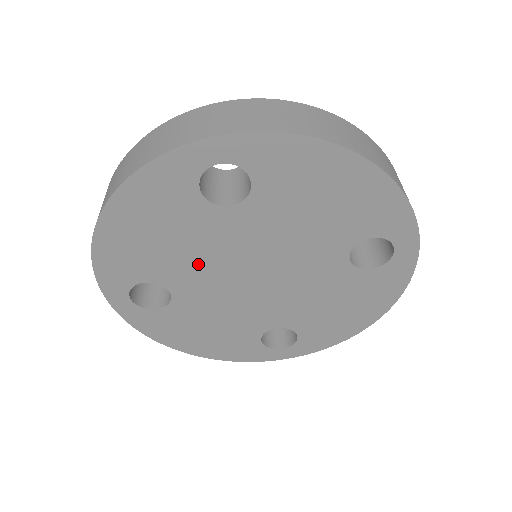
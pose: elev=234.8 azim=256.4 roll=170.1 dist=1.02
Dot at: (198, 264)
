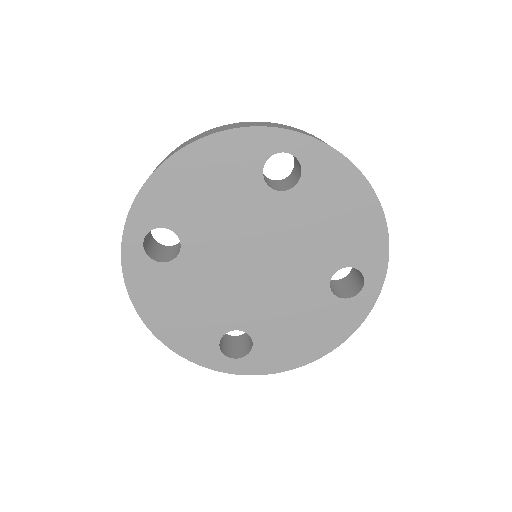
Dot at: (221, 231)
